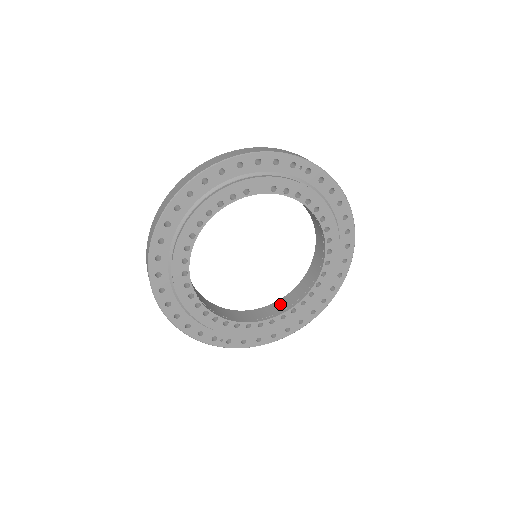
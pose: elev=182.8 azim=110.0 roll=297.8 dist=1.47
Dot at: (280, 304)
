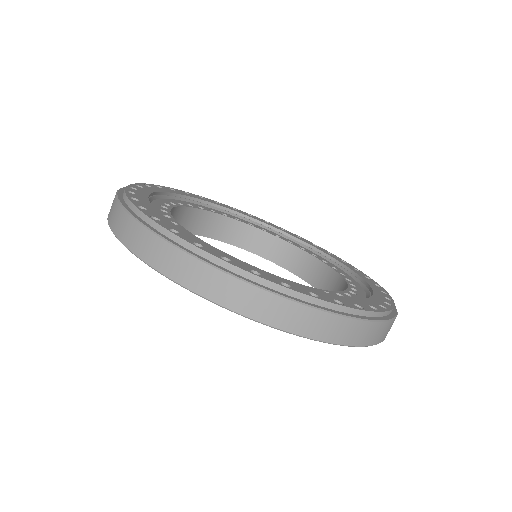
Dot at: (328, 277)
